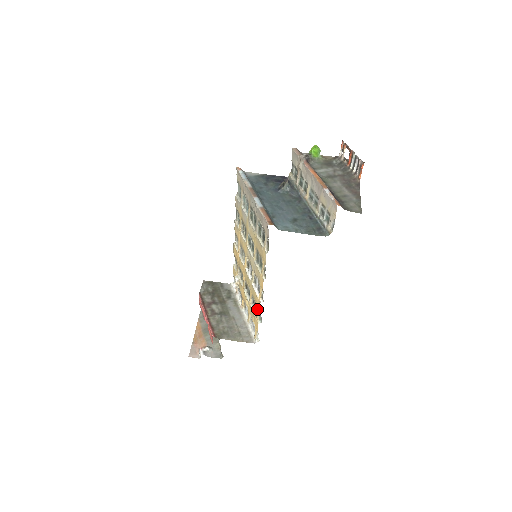
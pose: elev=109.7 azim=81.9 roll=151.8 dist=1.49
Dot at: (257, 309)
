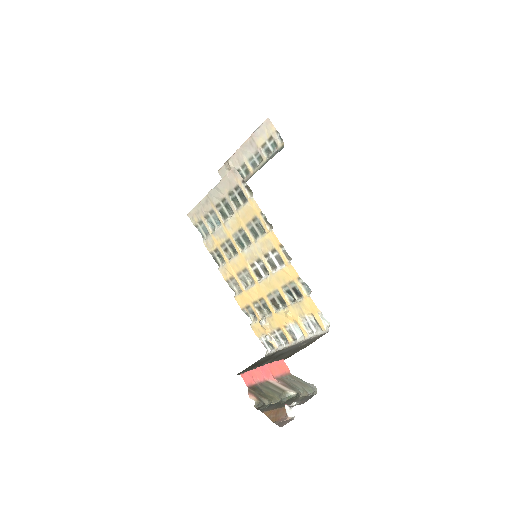
Dot at: (295, 283)
